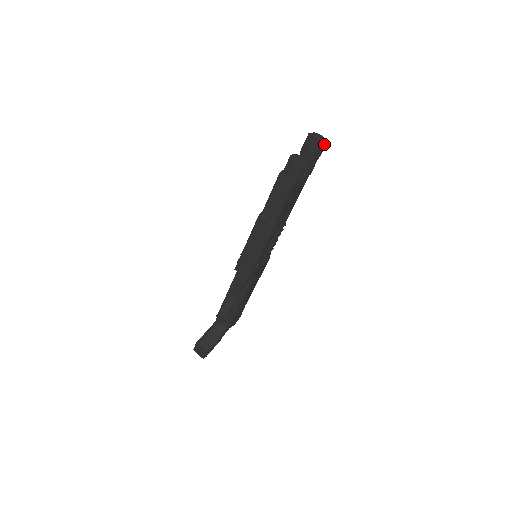
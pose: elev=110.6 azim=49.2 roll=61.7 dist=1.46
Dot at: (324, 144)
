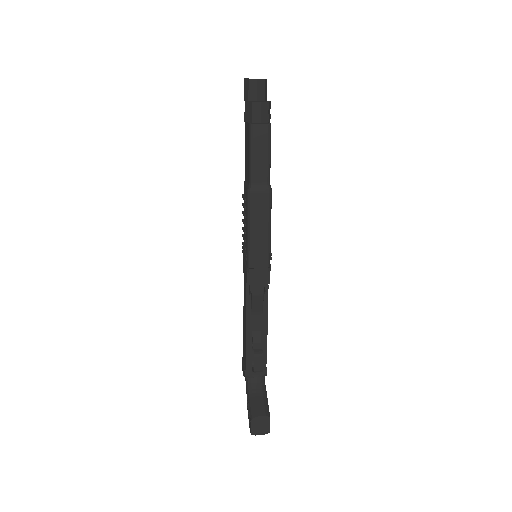
Dot at: (266, 79)
